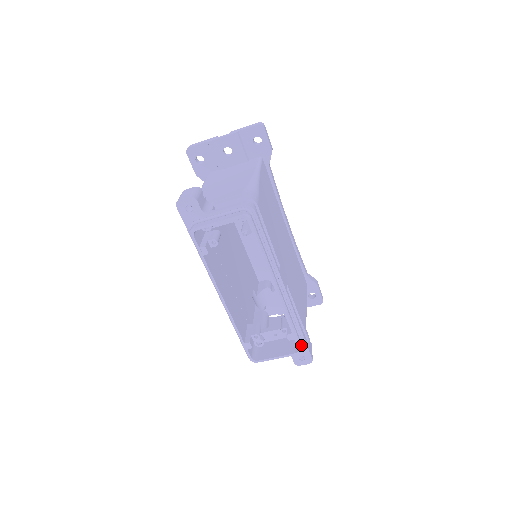
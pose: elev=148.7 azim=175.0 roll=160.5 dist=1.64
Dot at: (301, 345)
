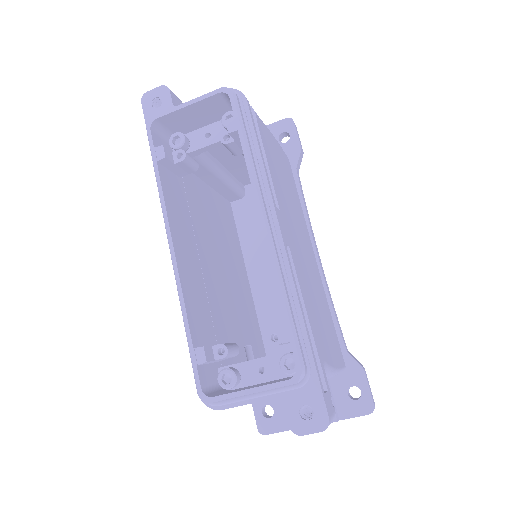
Dot at: (303, 361)
